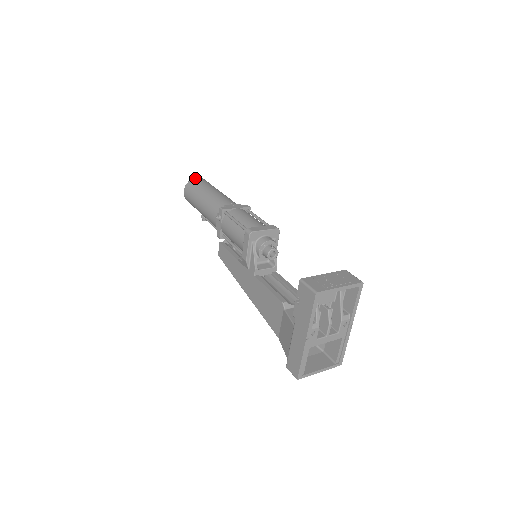
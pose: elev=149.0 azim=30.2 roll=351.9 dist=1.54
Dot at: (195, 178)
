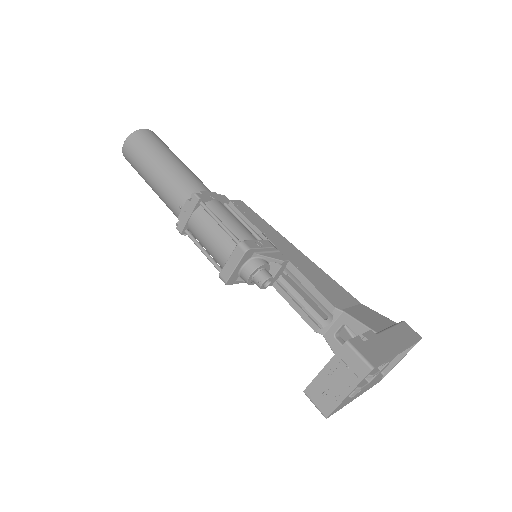
Dot at: (123, 148)
